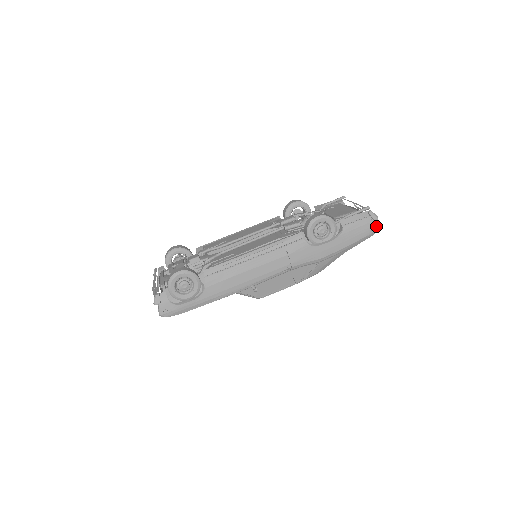
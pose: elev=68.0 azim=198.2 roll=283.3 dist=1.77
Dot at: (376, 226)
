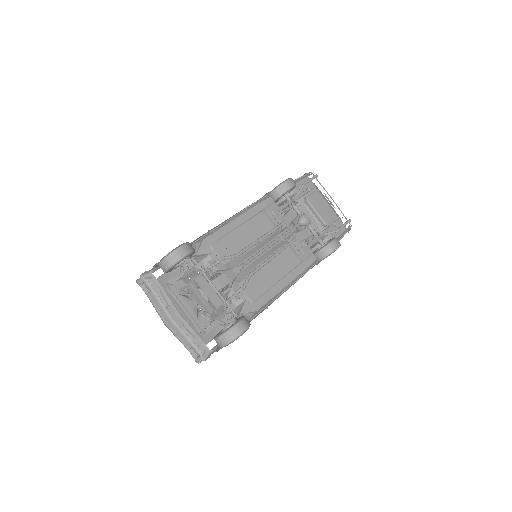
Dot at: occluded
